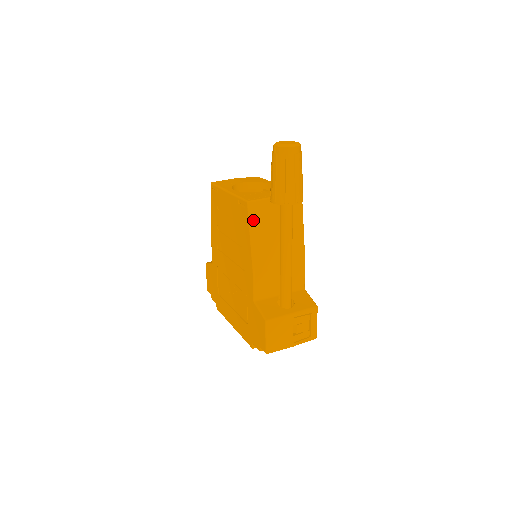
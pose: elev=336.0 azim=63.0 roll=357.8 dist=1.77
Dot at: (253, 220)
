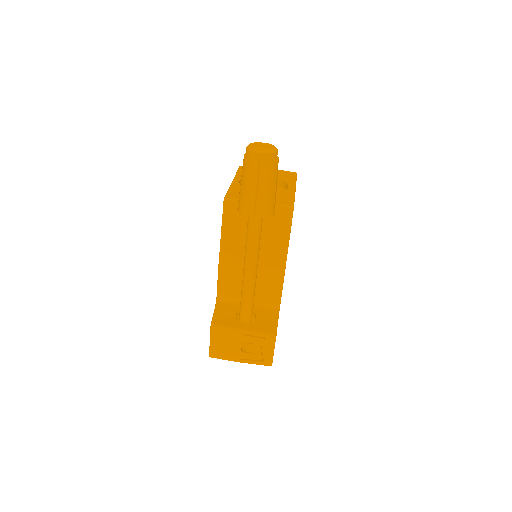
Dot at: (227, 219)
